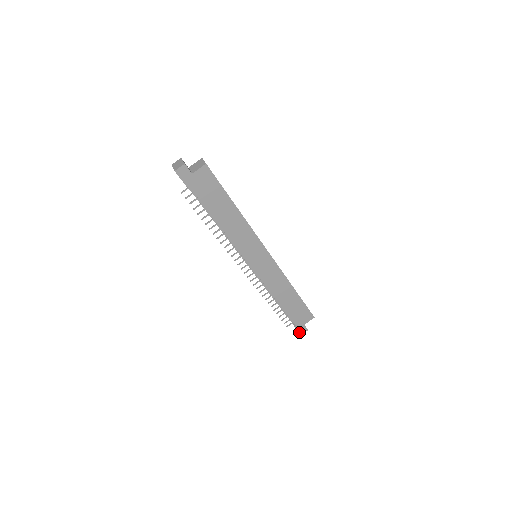
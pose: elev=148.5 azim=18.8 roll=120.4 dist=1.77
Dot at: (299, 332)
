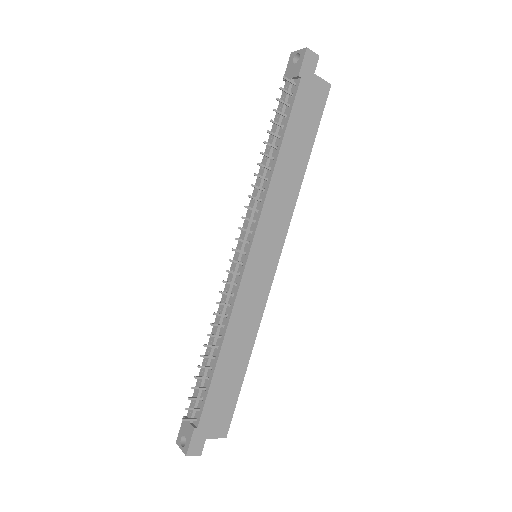
Dot at: (189, 447)
